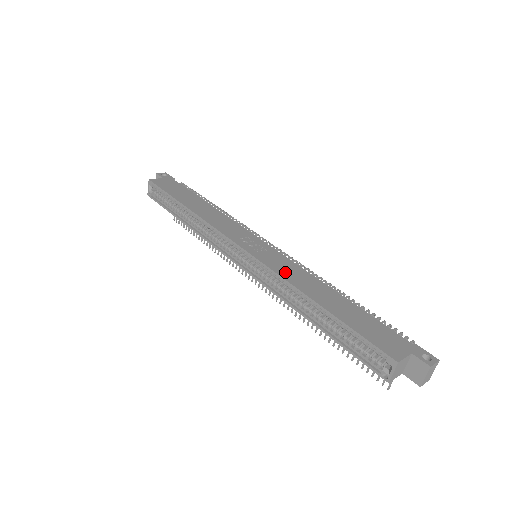
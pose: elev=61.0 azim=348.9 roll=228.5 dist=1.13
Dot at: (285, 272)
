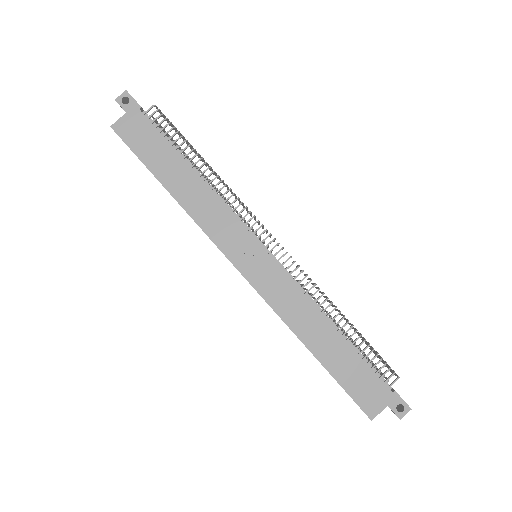
Dot at: (283, 306)
